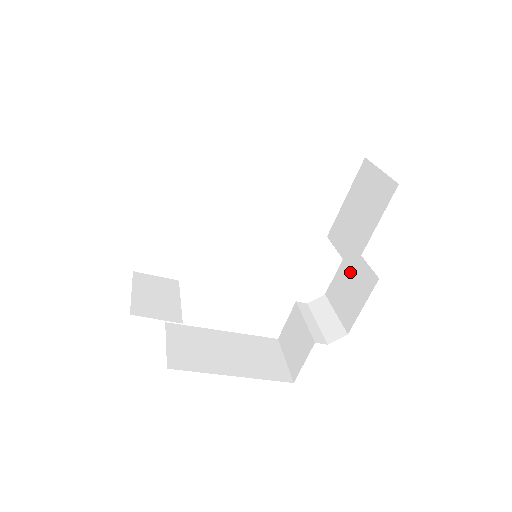
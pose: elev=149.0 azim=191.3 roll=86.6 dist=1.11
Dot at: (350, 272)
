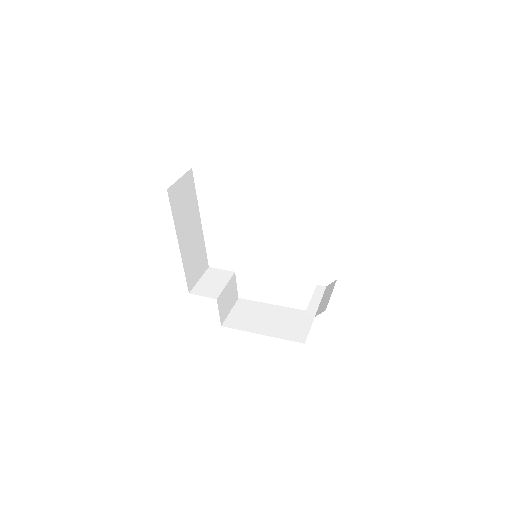
Dot at: occluded
